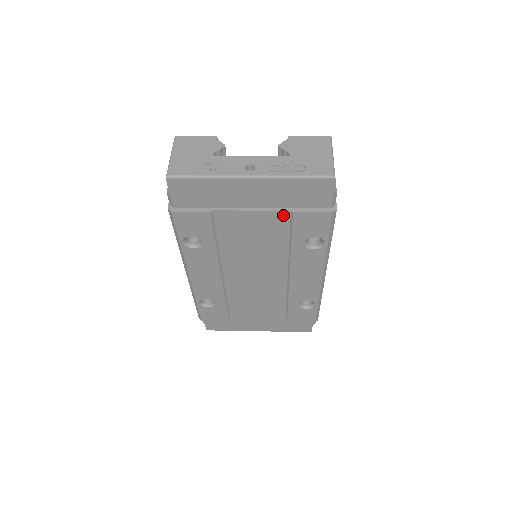
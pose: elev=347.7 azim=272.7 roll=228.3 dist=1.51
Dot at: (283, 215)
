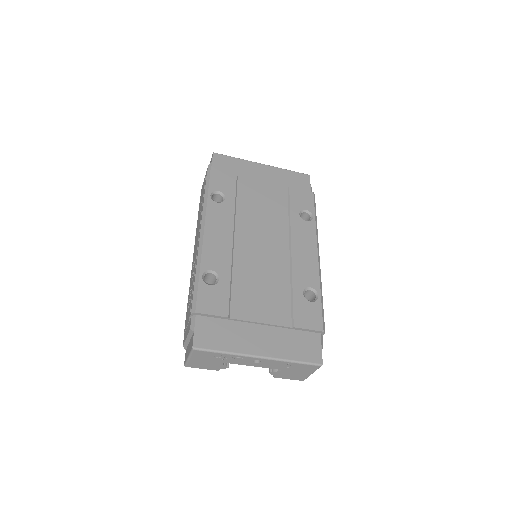
Dot at: (283, 189)
